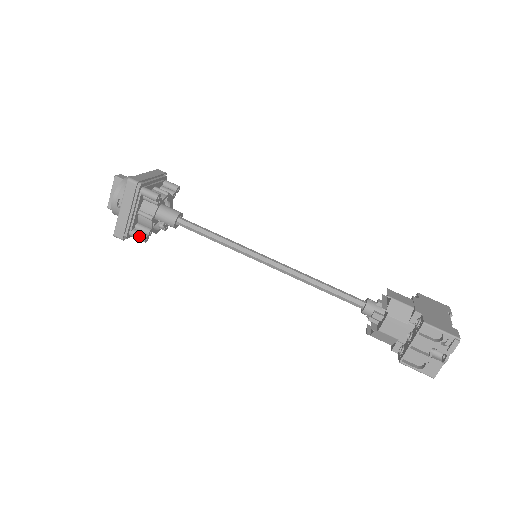
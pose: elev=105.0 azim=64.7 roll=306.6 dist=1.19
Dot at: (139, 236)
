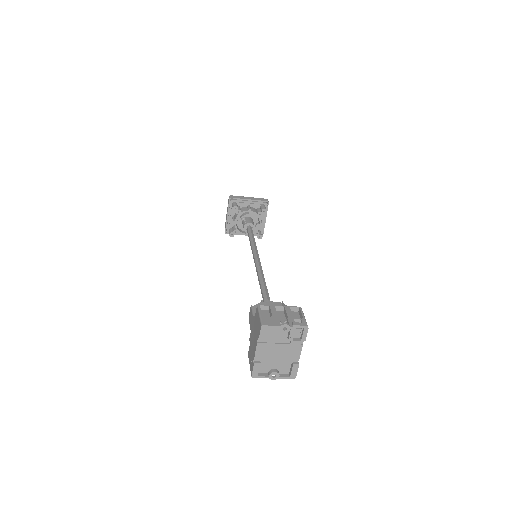
Dot at: (236, 205)
